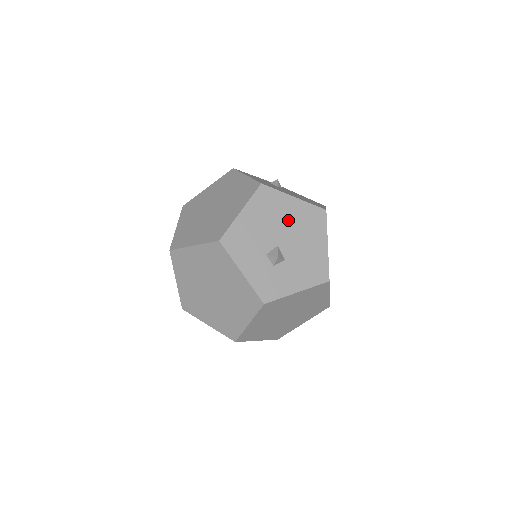
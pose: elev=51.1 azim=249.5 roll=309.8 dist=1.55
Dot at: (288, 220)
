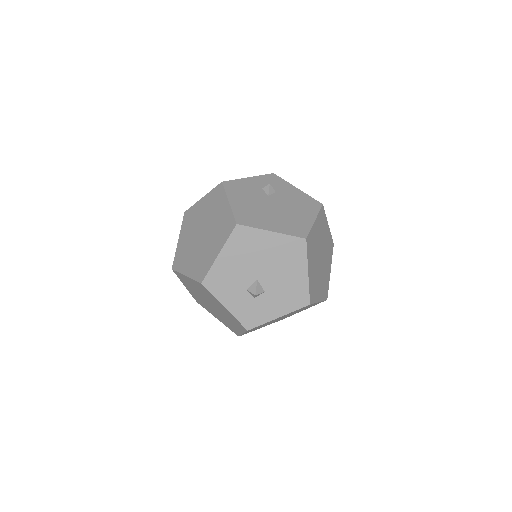
Dot at: (266, 255)
